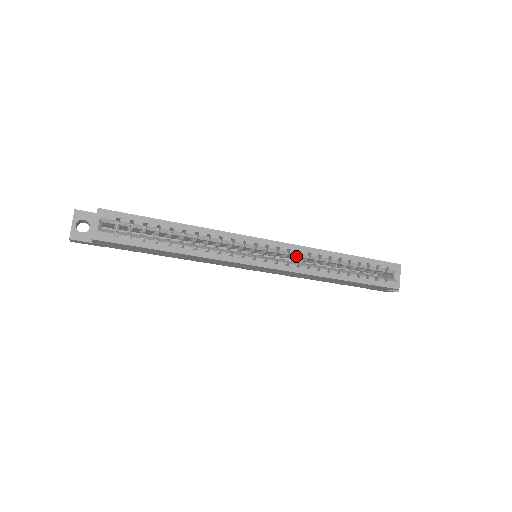
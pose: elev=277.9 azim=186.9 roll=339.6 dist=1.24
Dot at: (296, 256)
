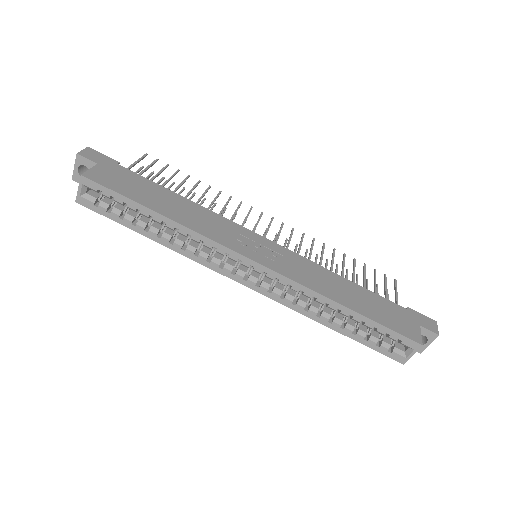
Dot at: occluded
